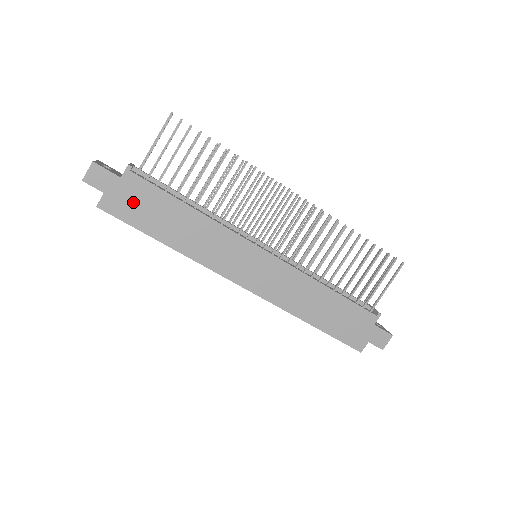
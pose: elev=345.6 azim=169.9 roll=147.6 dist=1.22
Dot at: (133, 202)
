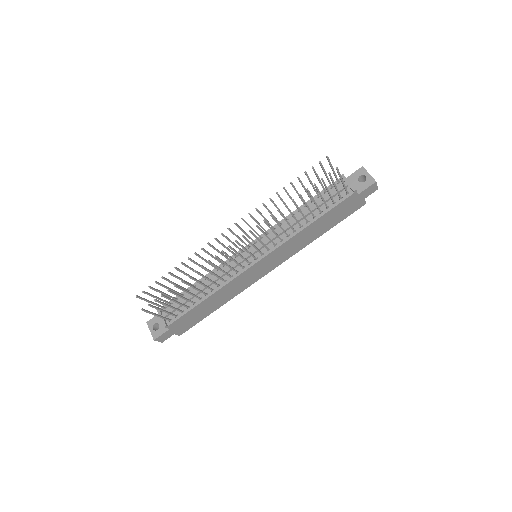
Dot at: (186, 323)
